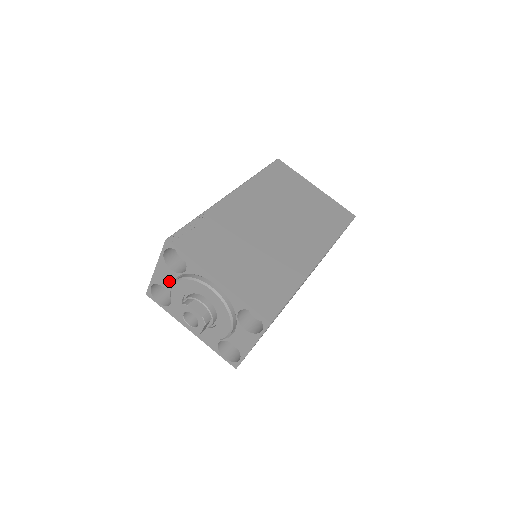
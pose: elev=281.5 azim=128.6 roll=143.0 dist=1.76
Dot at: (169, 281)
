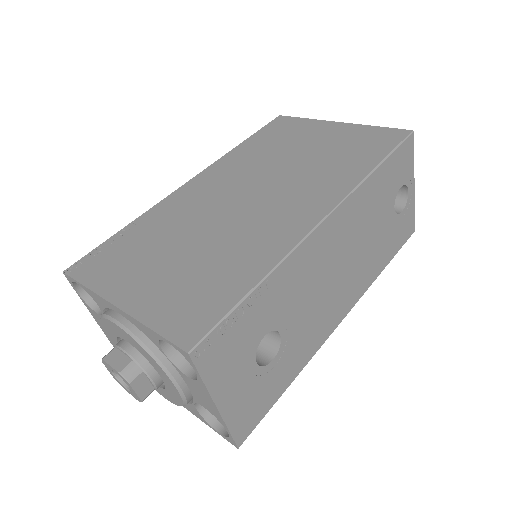
Dot at: occluded
